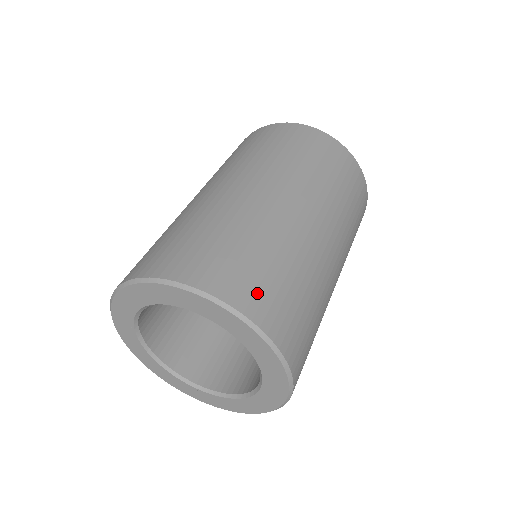
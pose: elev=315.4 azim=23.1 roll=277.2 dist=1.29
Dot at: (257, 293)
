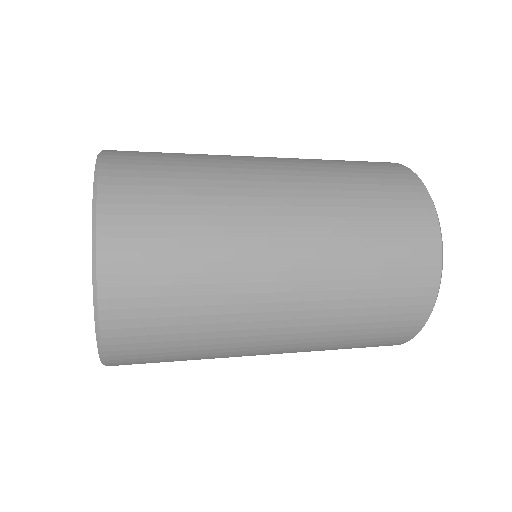
Dot at: (133, 165)
